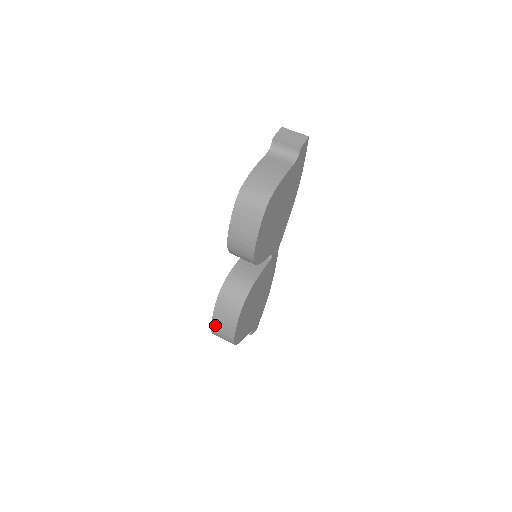
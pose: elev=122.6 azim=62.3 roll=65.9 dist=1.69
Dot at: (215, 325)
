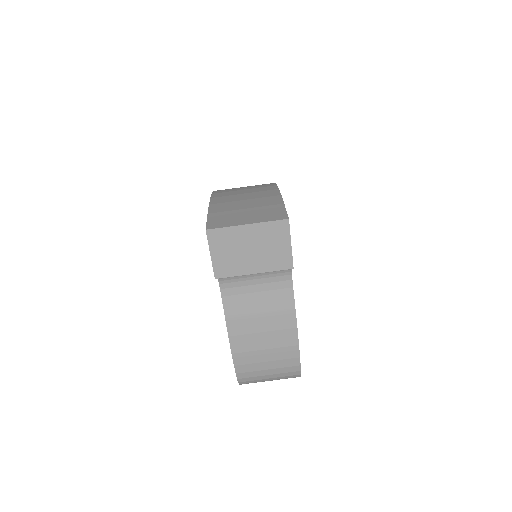
Dot at: occluded
